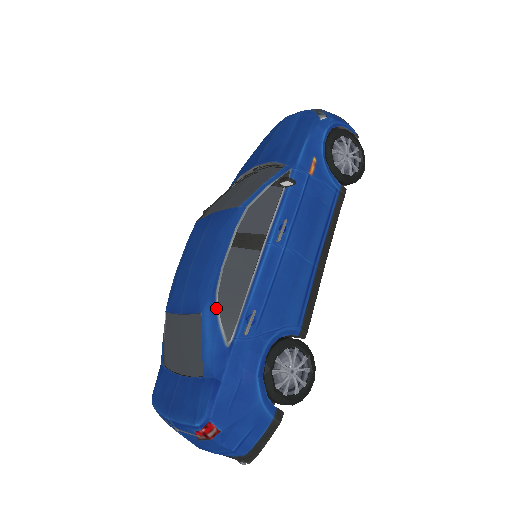
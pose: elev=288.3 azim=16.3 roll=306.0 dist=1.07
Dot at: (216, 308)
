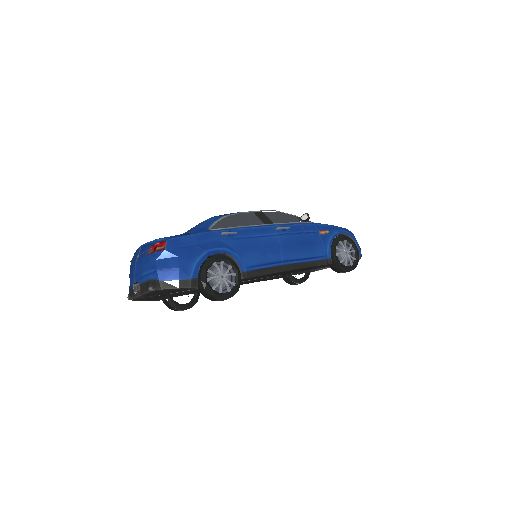
Dot at: (221, 217)
